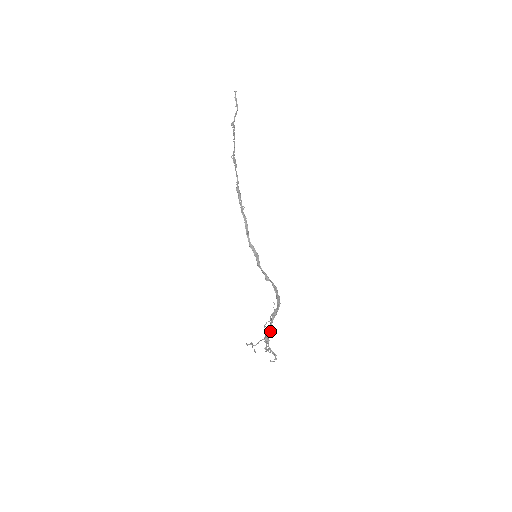
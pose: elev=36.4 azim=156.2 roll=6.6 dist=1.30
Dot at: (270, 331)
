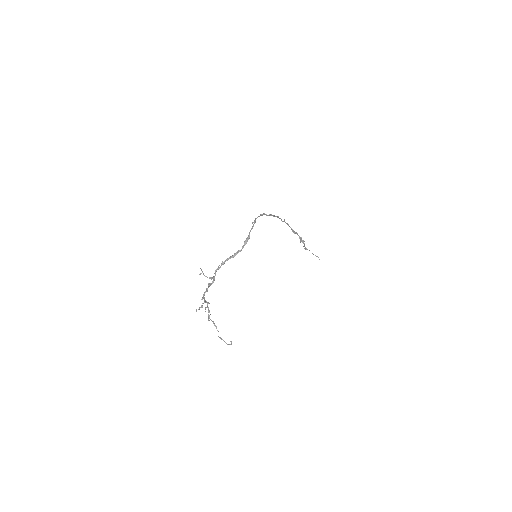
Dot at: (223, 263)
